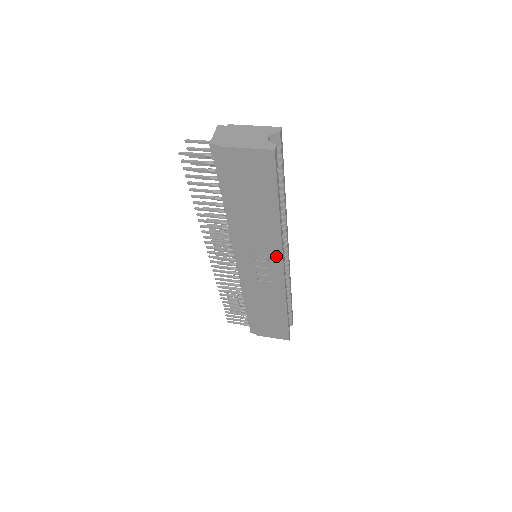
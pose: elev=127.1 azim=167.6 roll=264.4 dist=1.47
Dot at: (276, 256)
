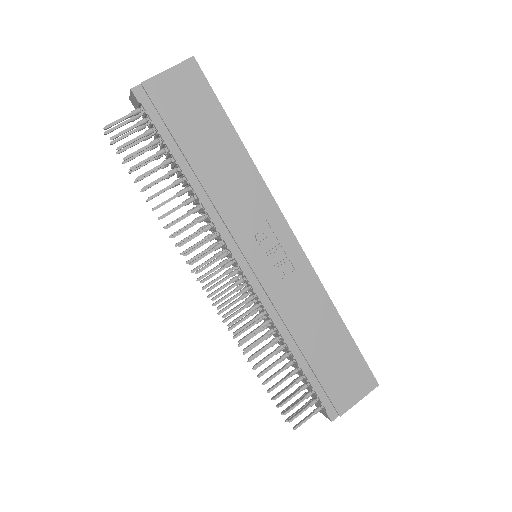
Dot at: (274, 215)
